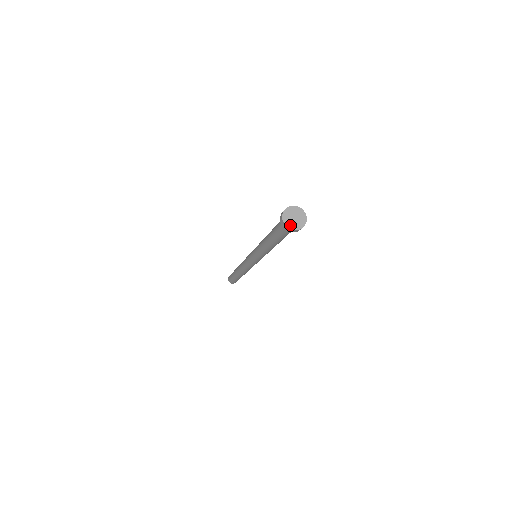
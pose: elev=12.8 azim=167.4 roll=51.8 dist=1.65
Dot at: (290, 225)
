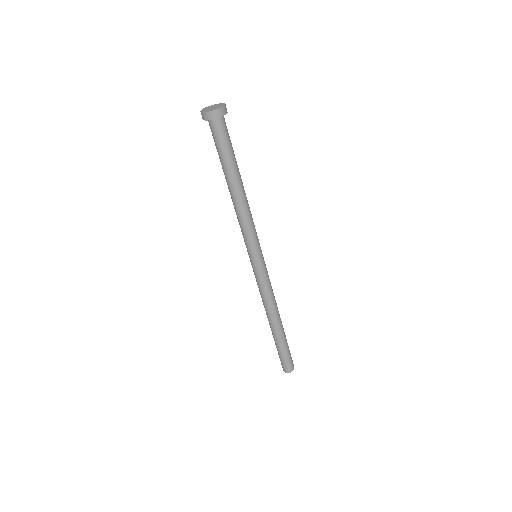
Dot at: (205, 111)
